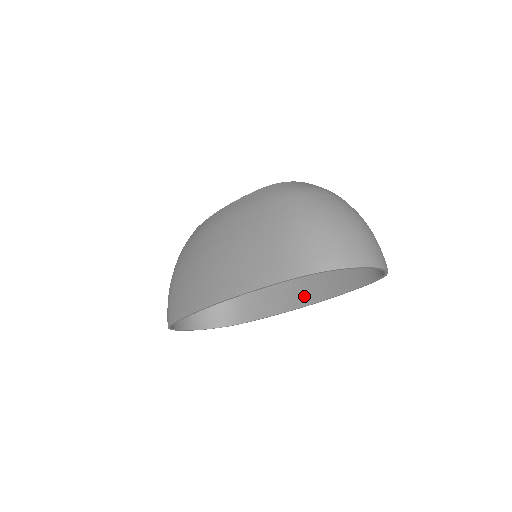
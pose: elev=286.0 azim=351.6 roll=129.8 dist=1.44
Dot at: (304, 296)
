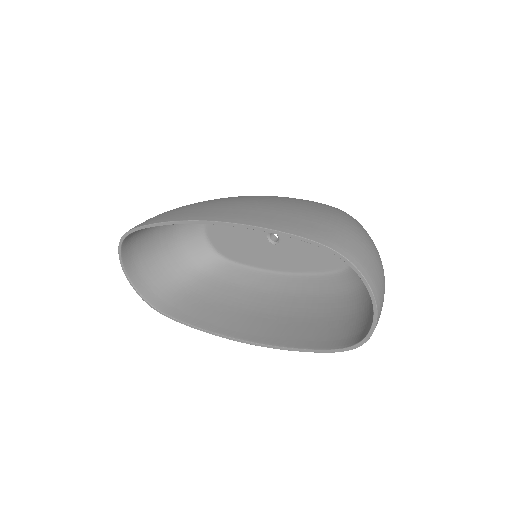
Dot at: (249, 332)
